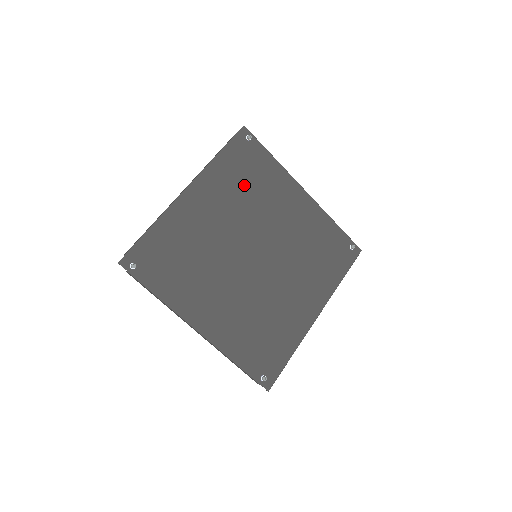
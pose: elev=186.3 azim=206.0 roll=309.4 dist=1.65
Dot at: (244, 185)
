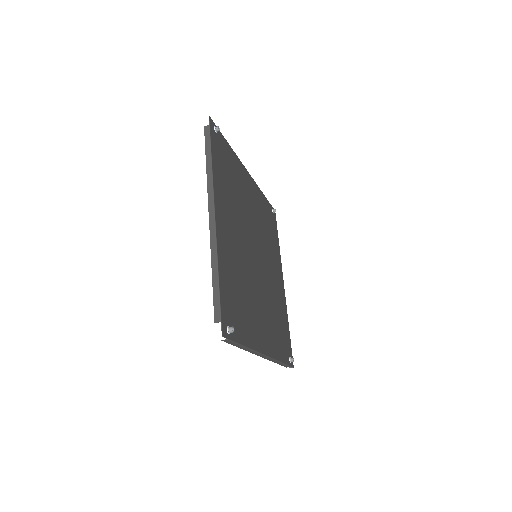
Dot at: (231, 186)
